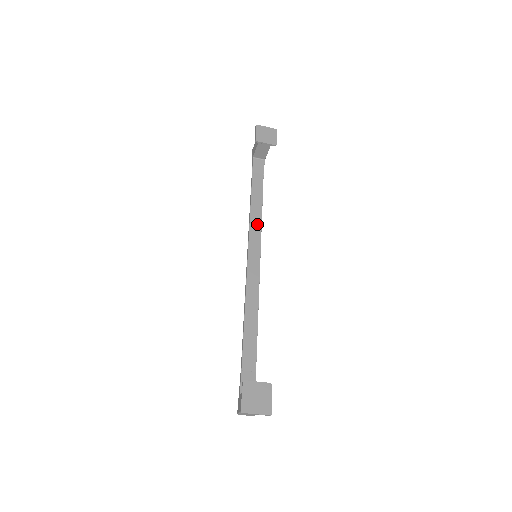
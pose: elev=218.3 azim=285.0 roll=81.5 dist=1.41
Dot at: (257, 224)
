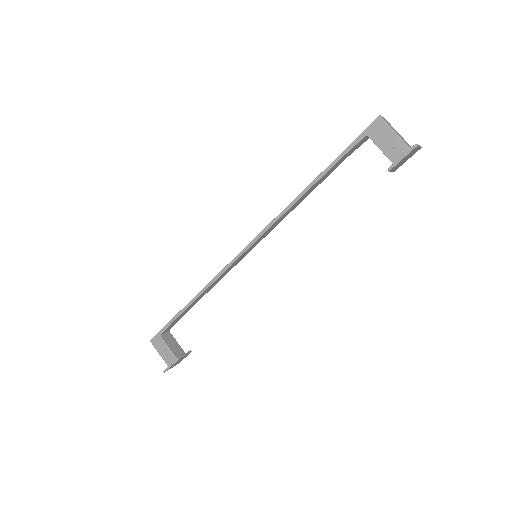
Dot at: (285, 216)
